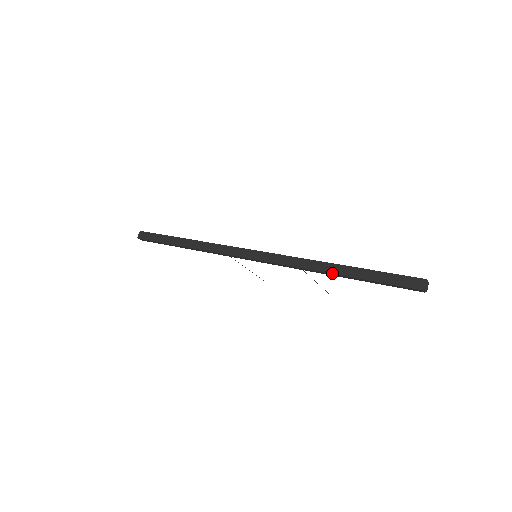
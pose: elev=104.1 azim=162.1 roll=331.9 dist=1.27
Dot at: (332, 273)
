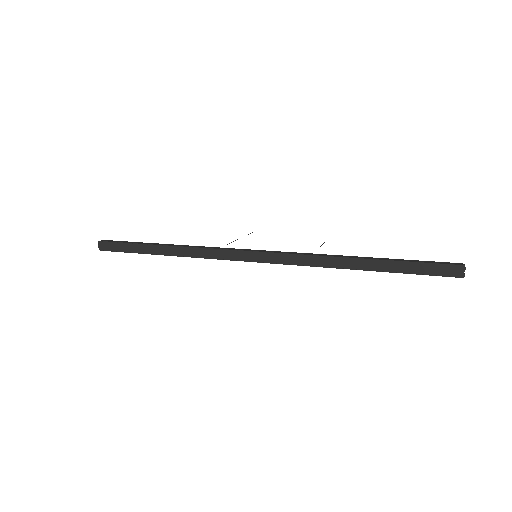
Dot at: (354, 269)
